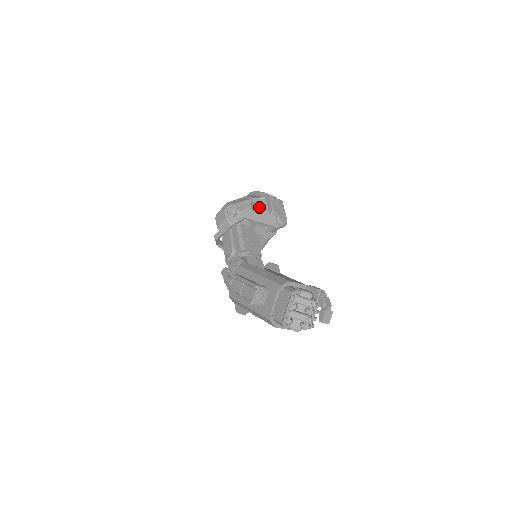
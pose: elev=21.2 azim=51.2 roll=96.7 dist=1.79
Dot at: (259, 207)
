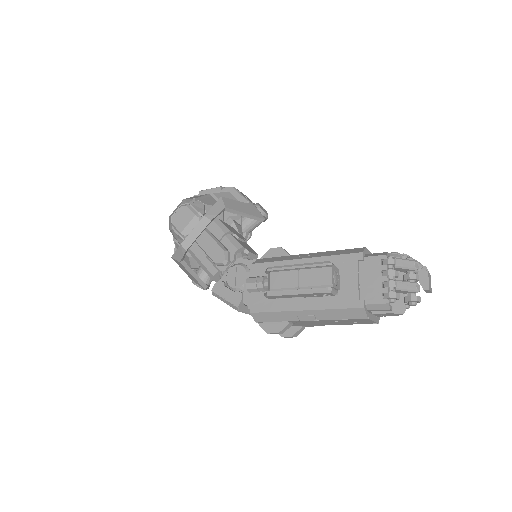
Dot at: occluded
